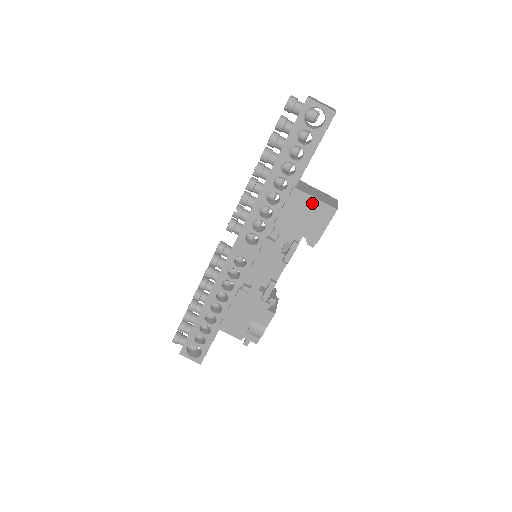
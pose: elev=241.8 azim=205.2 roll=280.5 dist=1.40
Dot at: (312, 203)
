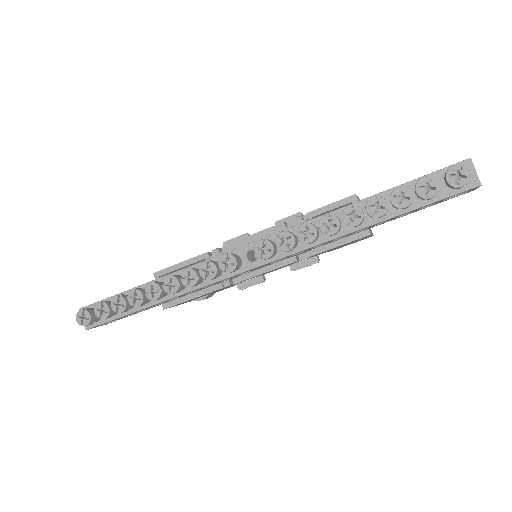
Dot at: occluded
